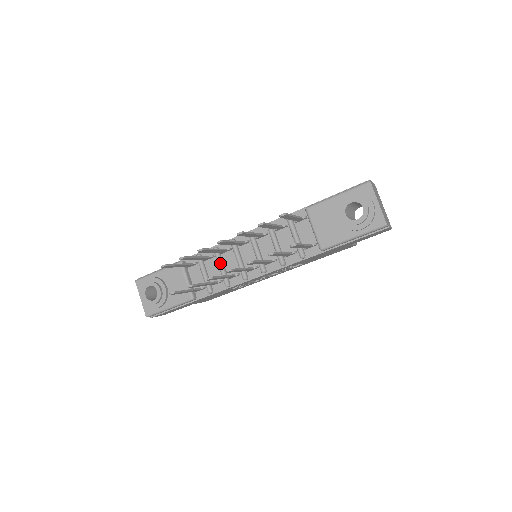
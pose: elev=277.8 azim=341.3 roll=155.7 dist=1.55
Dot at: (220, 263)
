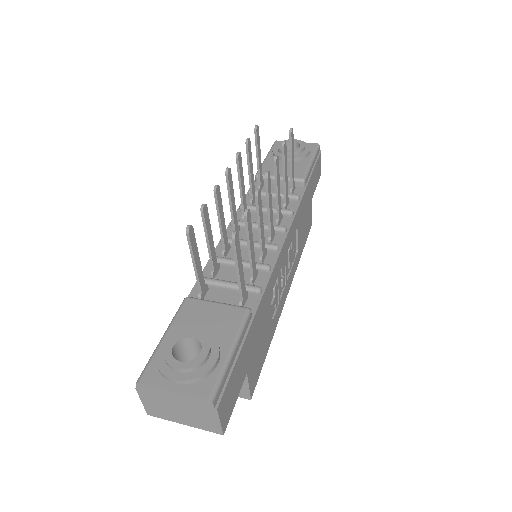
Dot at: occluded
